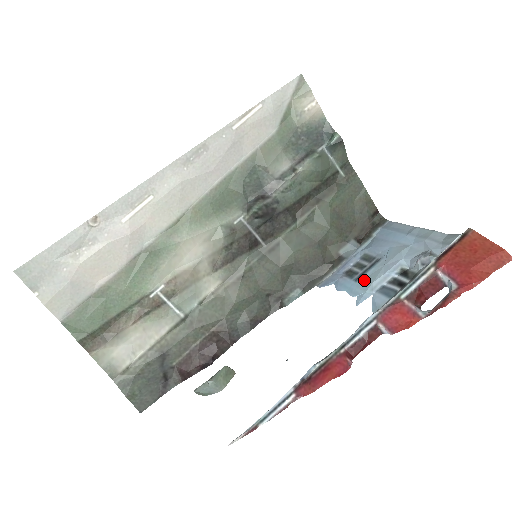
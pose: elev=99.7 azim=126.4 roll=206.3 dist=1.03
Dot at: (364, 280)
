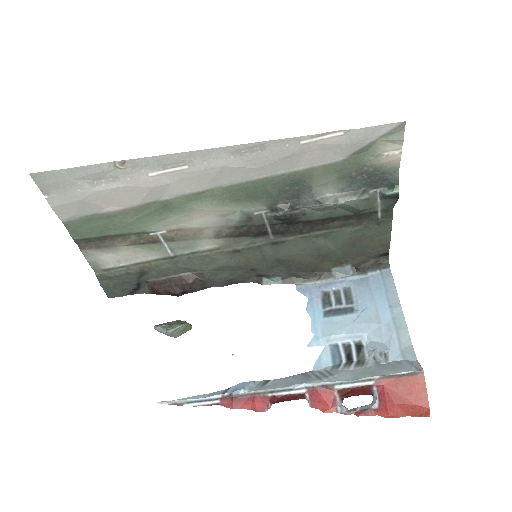
Dot at: (329, 323)
